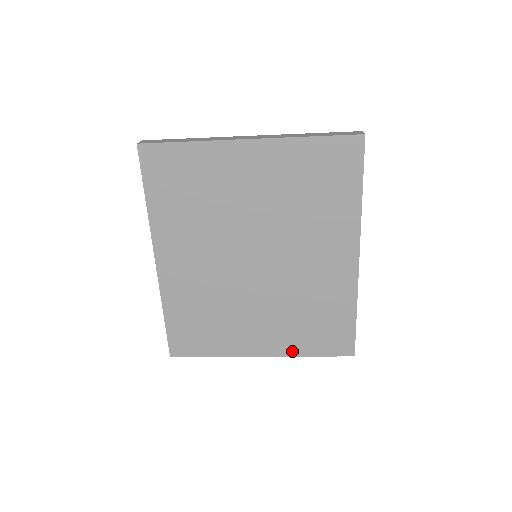
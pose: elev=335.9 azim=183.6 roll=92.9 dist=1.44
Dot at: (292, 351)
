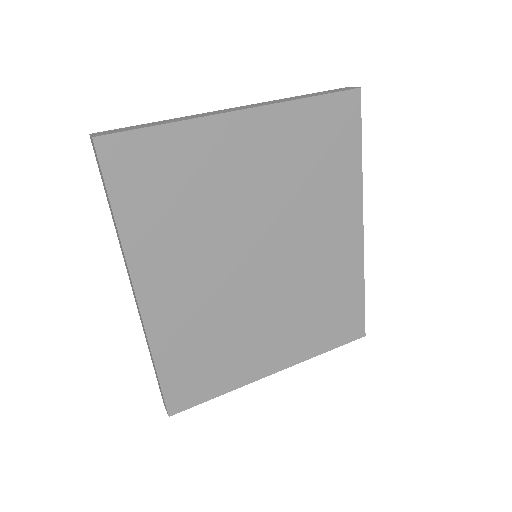
Dot at: (307, 354)
